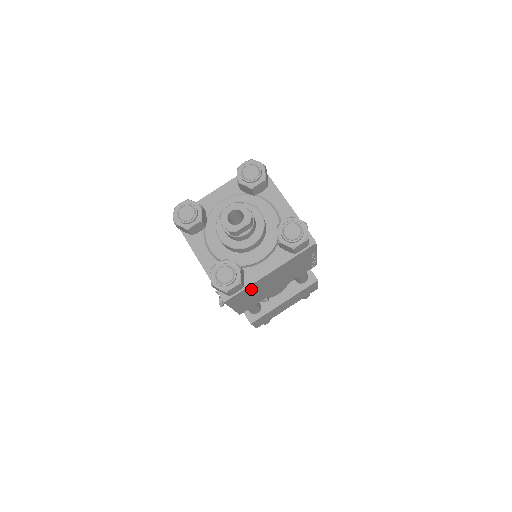
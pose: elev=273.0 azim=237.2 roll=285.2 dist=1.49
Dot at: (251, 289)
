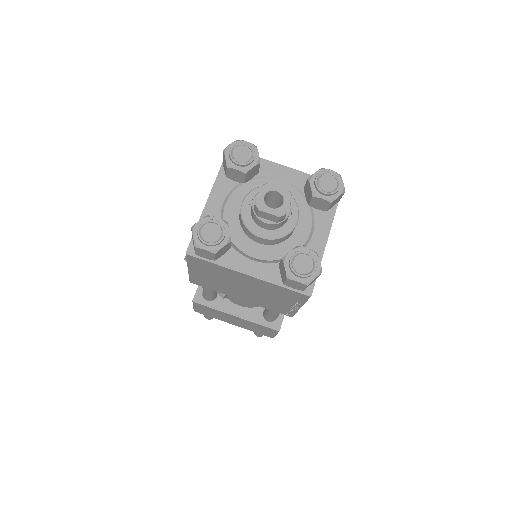
Dot at: (219, 270)
